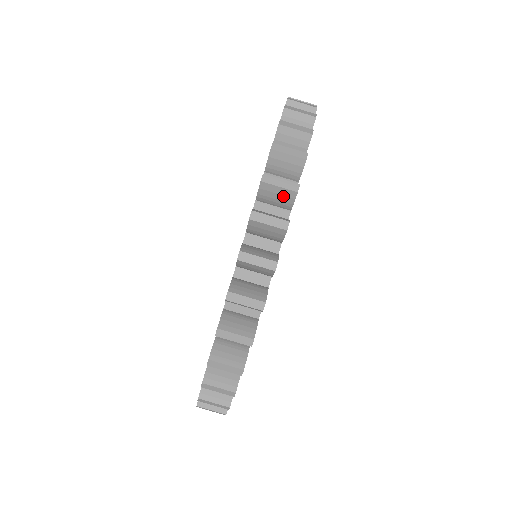
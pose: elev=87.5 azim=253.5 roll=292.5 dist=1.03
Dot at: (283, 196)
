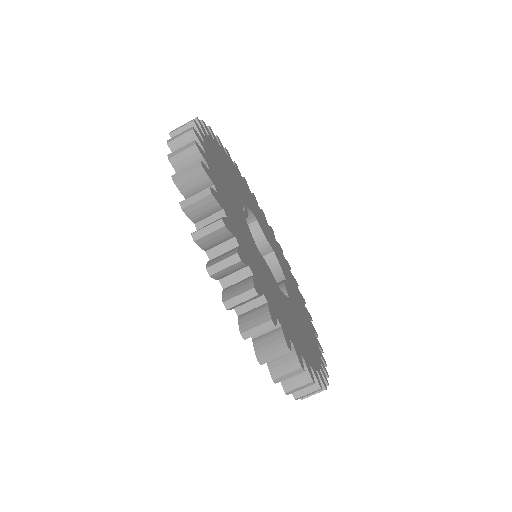
Dot at: (266, 329)
